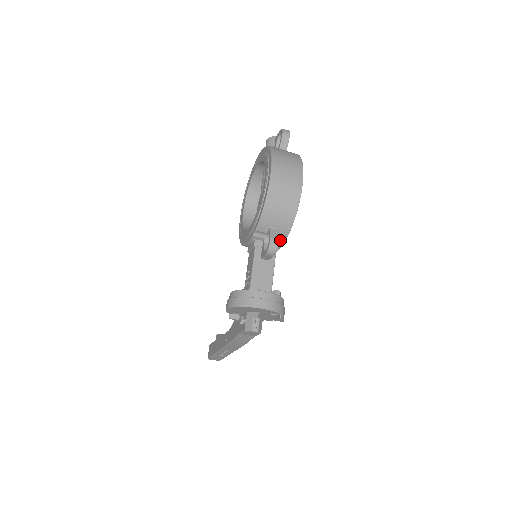
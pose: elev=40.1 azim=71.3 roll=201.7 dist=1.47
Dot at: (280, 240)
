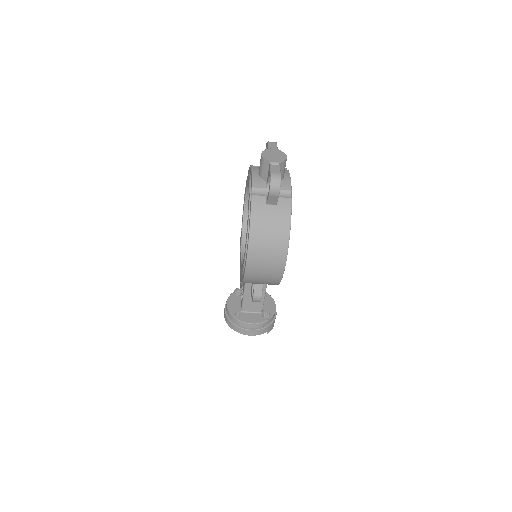
Dot at: occluded
